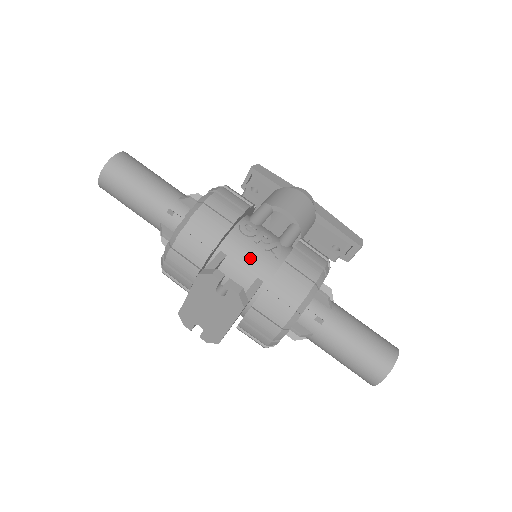
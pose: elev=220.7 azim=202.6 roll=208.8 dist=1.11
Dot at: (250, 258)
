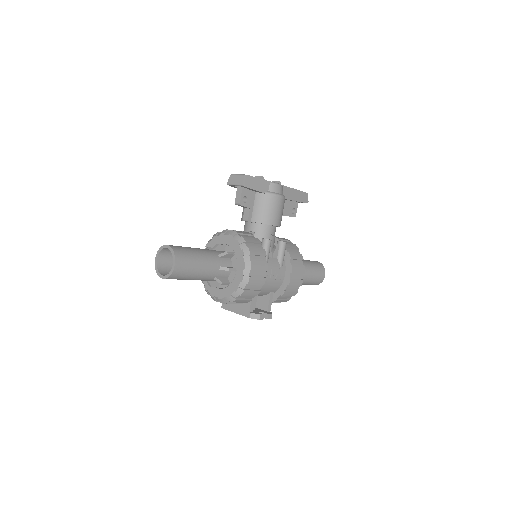
Dot at: (268, 288)
